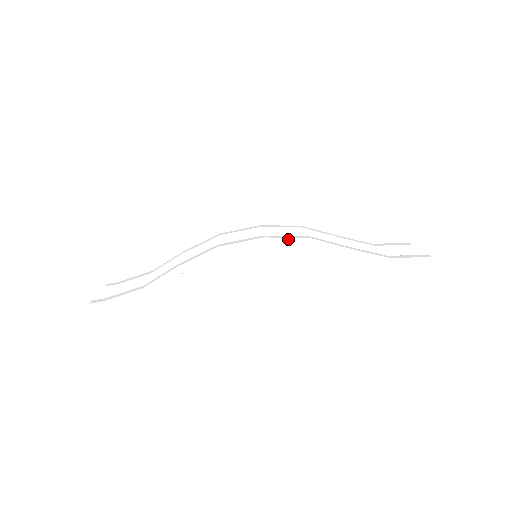
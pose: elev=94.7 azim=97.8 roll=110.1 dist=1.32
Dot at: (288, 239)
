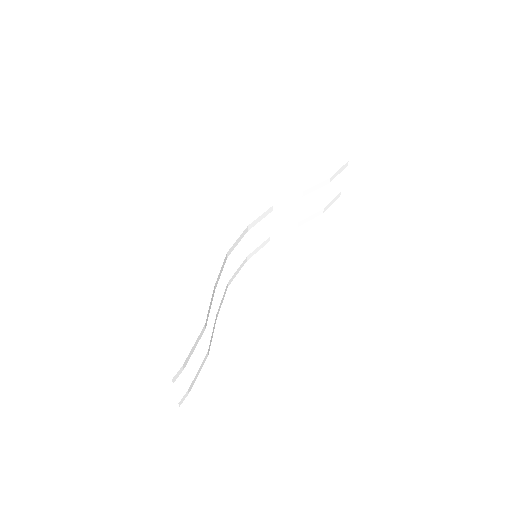
Dot at: (257, 212)
